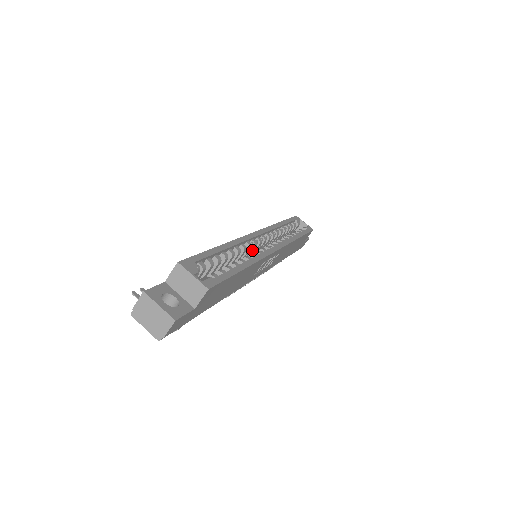
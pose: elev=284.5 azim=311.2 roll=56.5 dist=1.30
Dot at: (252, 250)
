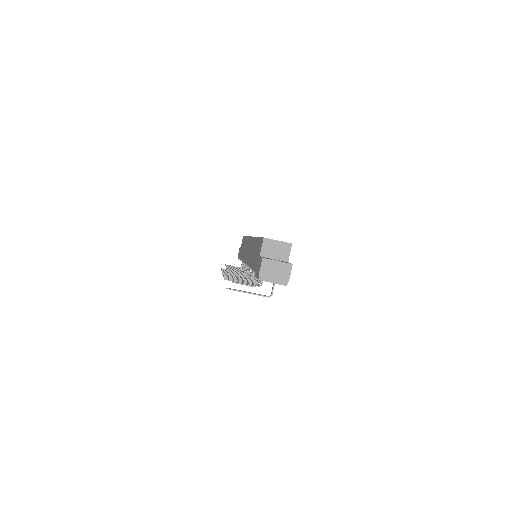
Dot at: occluded
